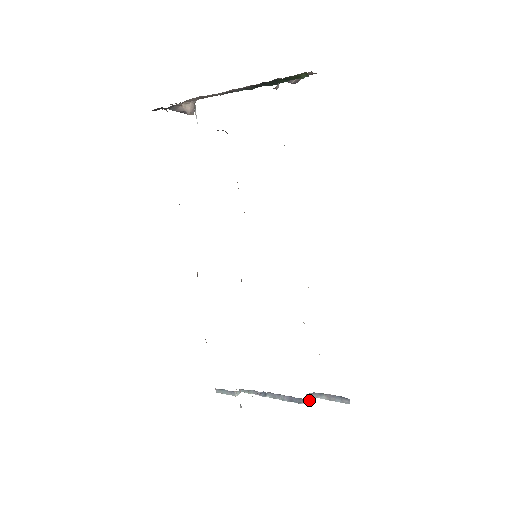
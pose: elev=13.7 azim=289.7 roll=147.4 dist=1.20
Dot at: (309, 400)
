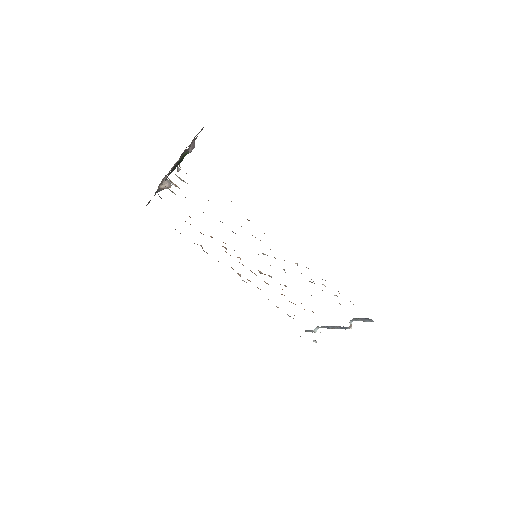
Dot at: (350, 326)
